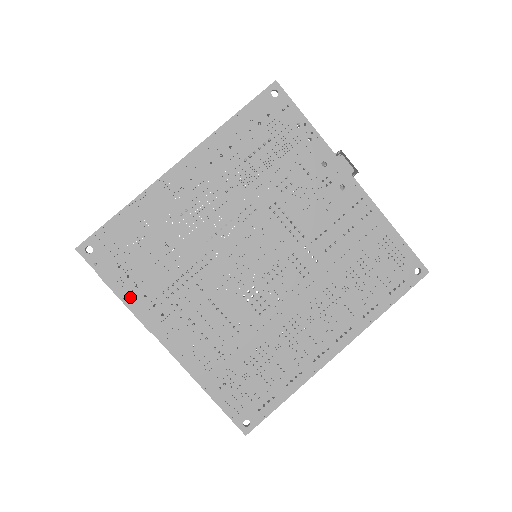
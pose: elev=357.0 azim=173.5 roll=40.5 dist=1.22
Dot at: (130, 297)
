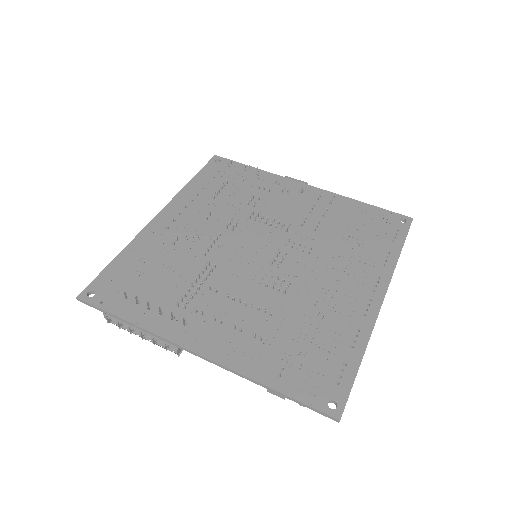
Dot at: (144, 320)
